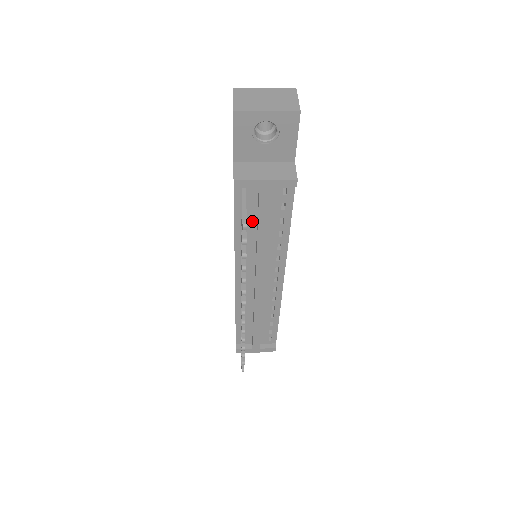
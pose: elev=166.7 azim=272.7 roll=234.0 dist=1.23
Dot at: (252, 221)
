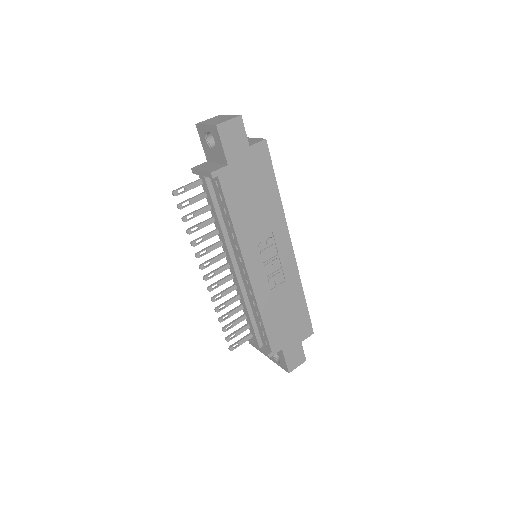
Dot at: occluded
